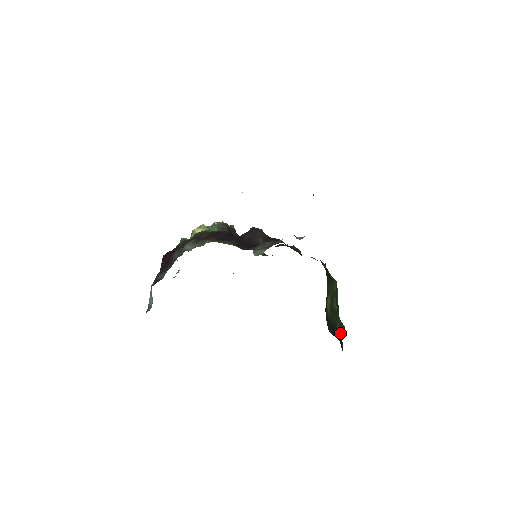
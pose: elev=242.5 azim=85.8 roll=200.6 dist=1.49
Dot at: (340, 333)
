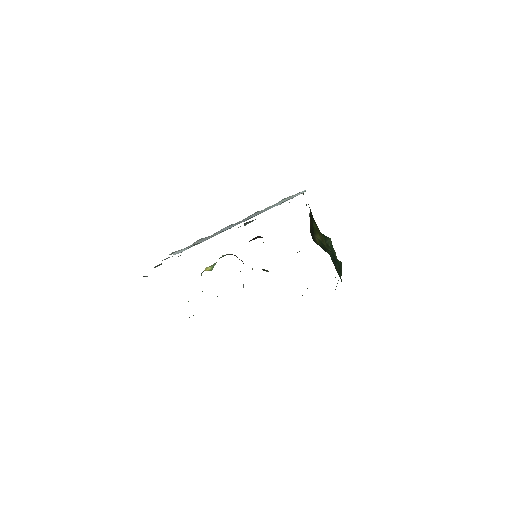
Dot at: (332, 257)
